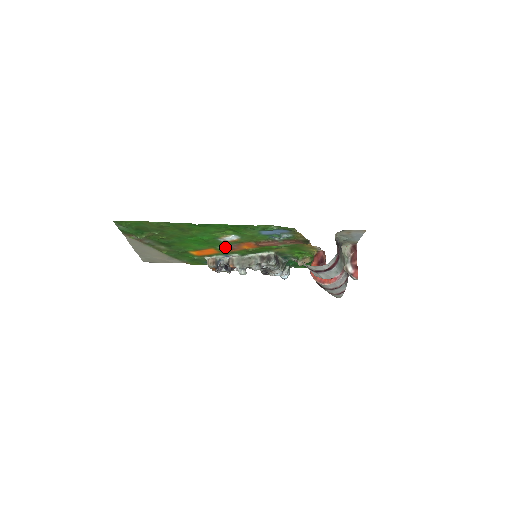
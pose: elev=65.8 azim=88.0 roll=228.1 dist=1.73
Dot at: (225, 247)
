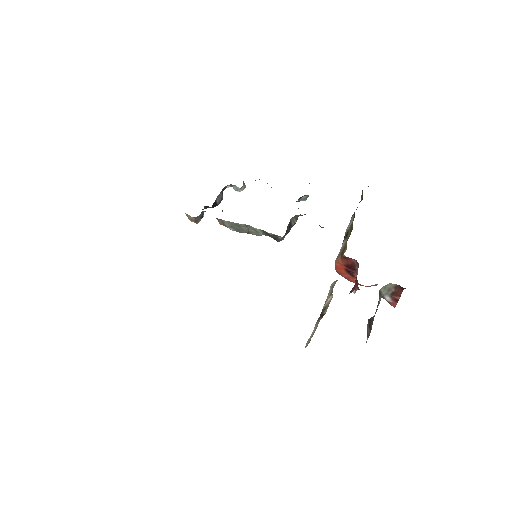
Dot at: occluded
